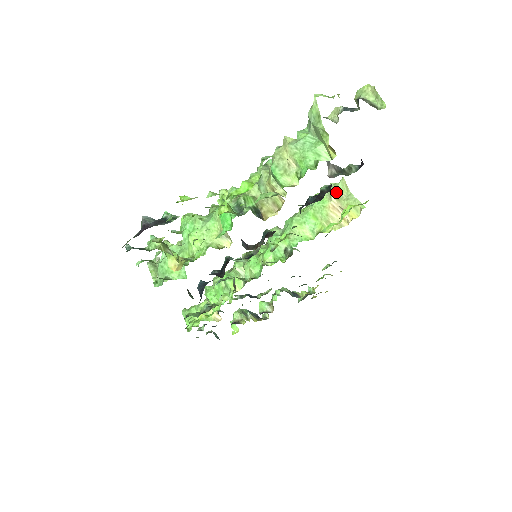
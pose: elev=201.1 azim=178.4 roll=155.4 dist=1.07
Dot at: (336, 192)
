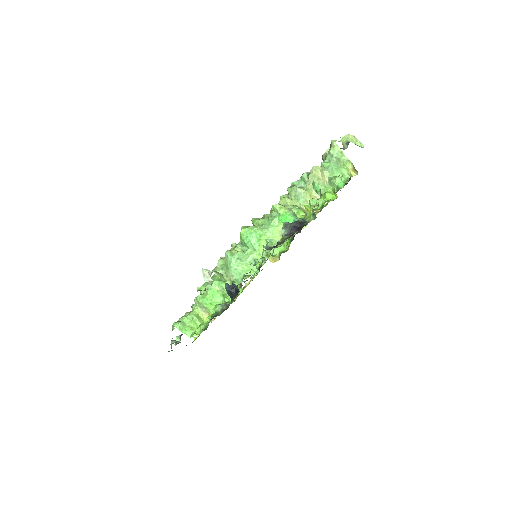
Dot at: occluded
